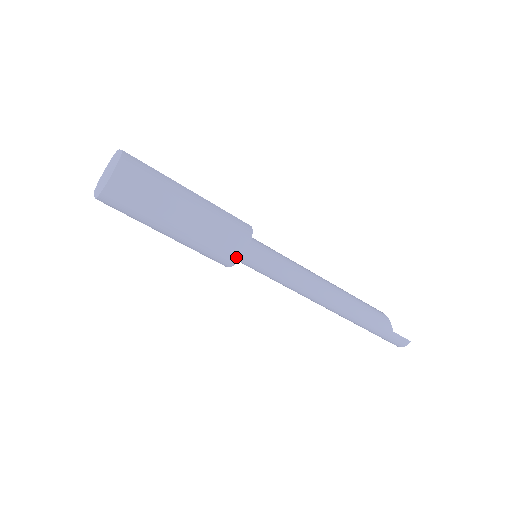
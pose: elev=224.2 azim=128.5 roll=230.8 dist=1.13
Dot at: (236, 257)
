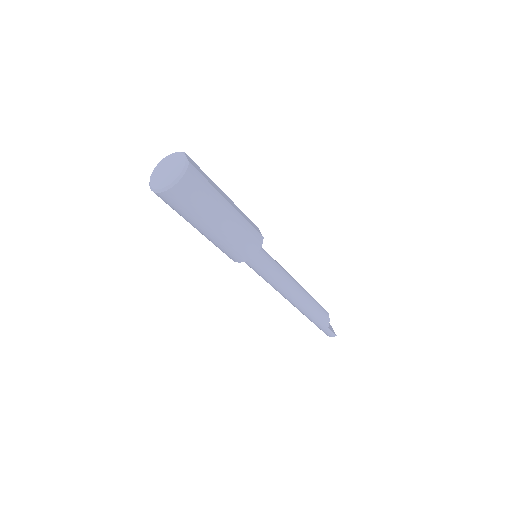
Dot at: (242, 260)
